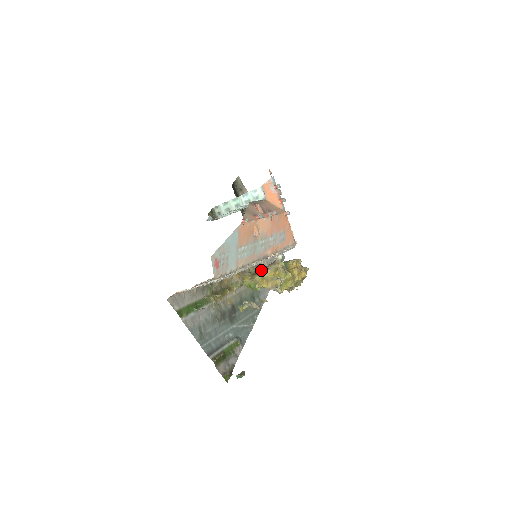
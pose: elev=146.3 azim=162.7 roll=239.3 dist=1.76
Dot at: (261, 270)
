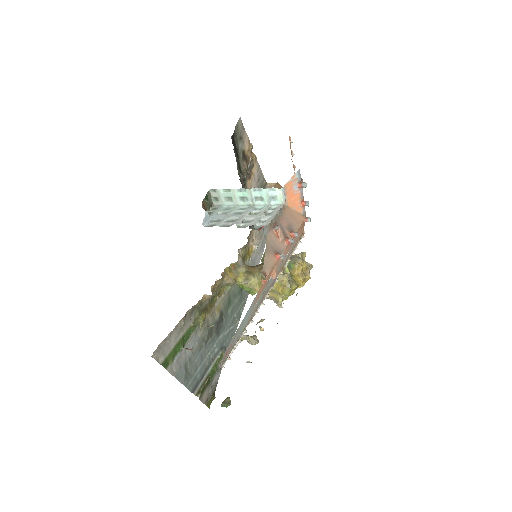
Dot at: (252, 245)
